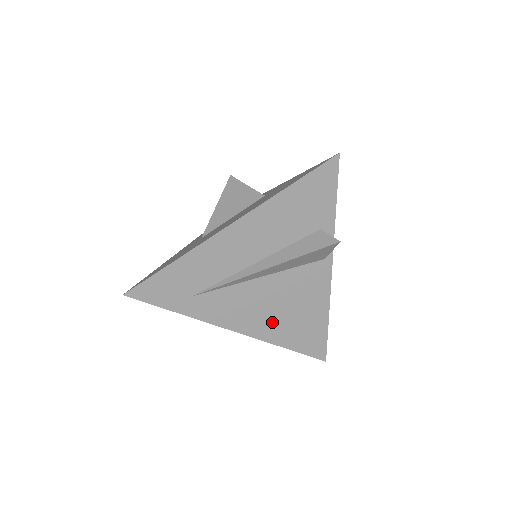
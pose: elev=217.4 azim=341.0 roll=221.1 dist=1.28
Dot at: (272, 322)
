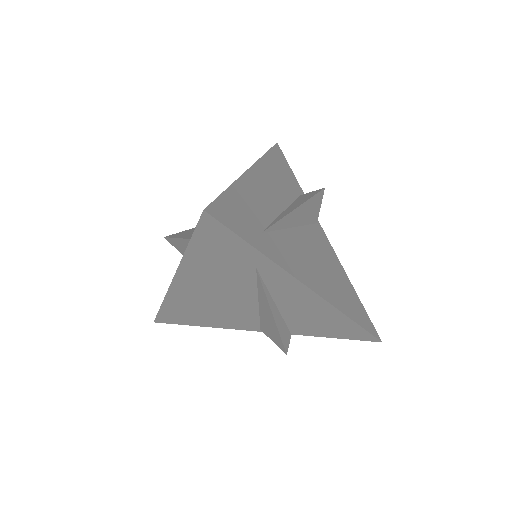
Dot at: (327, 283)
